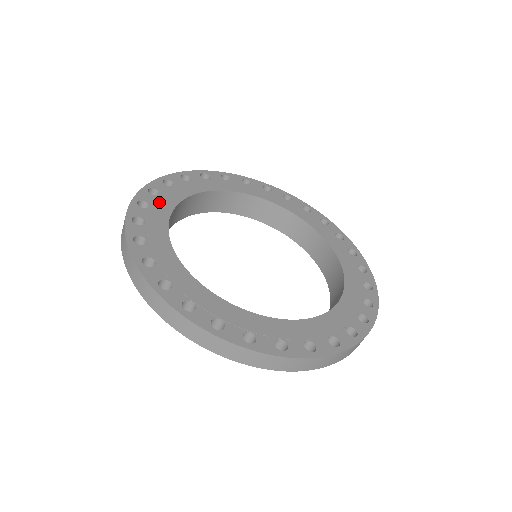
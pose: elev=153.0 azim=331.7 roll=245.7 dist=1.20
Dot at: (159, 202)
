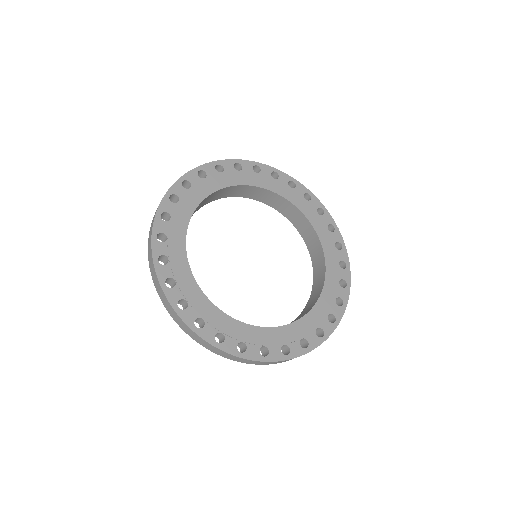
Dot at: (201, 186)
